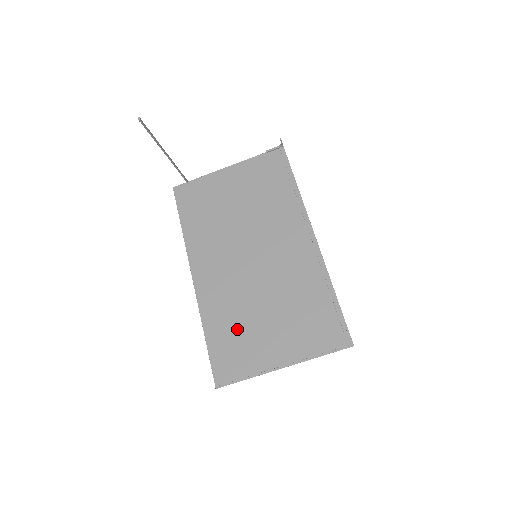
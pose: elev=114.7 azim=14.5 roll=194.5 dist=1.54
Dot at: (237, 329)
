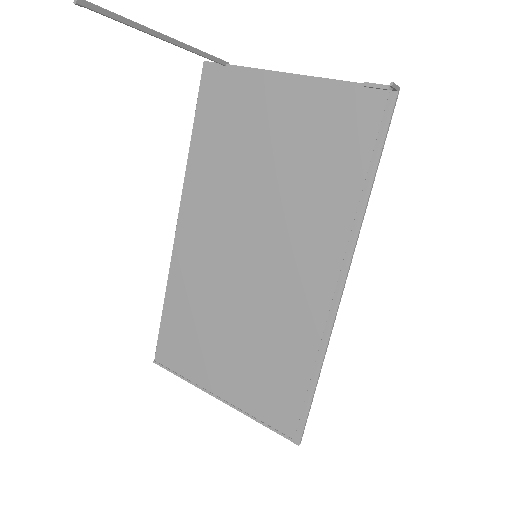
Dot at: (196, 324)
